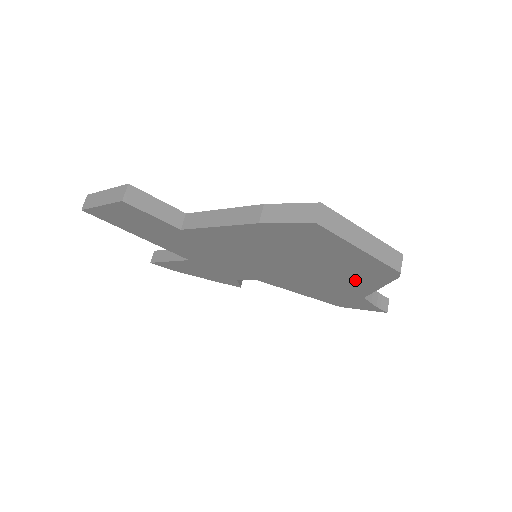
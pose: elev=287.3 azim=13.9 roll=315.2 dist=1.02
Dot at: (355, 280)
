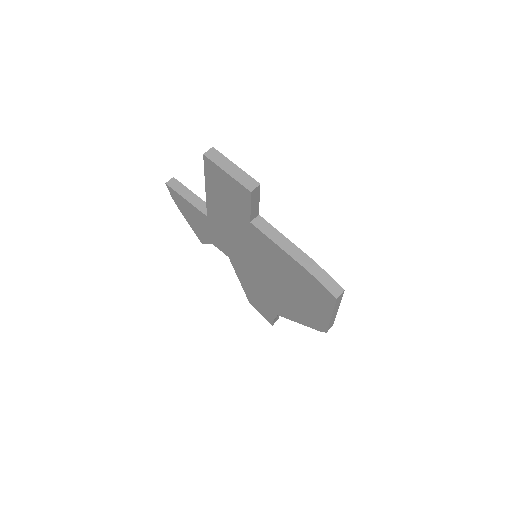
Dot at: (294, 312)
